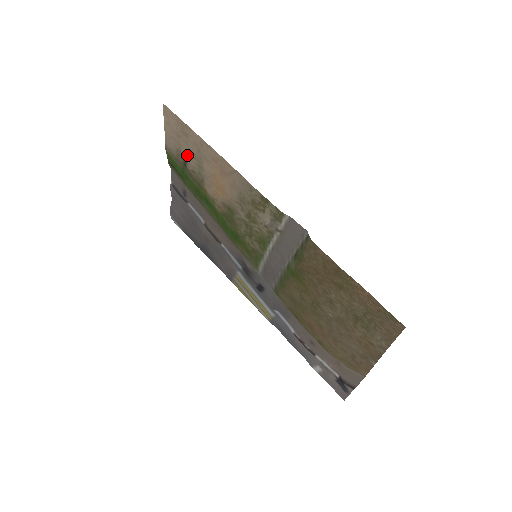
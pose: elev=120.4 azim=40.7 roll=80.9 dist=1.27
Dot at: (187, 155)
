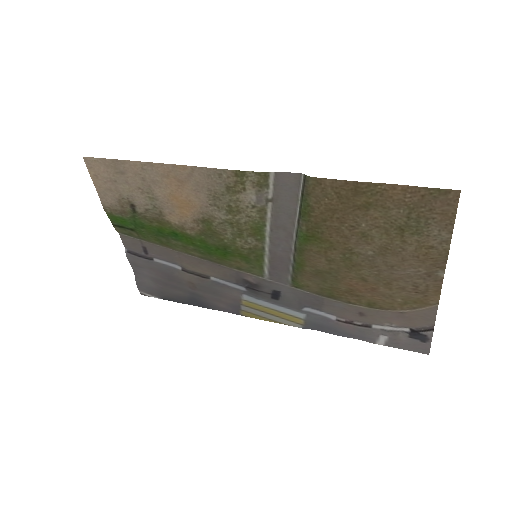
Dot at: (132, 196)
